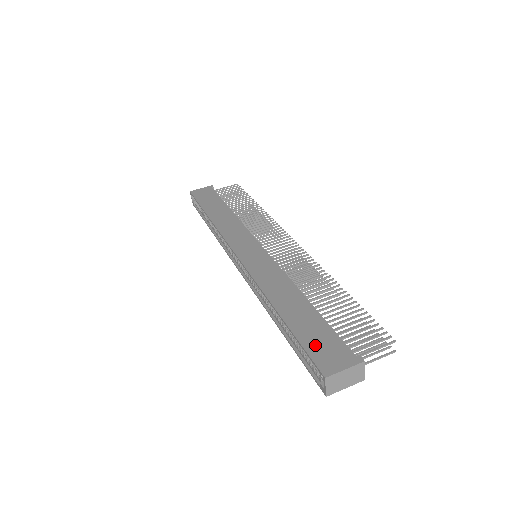
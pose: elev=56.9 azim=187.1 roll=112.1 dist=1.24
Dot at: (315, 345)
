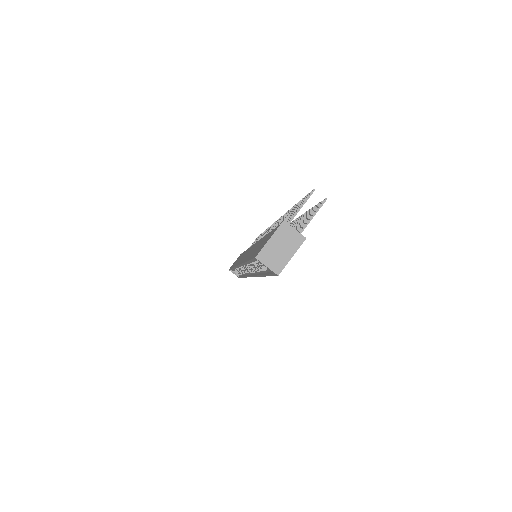
Dot at: (257, 250)
